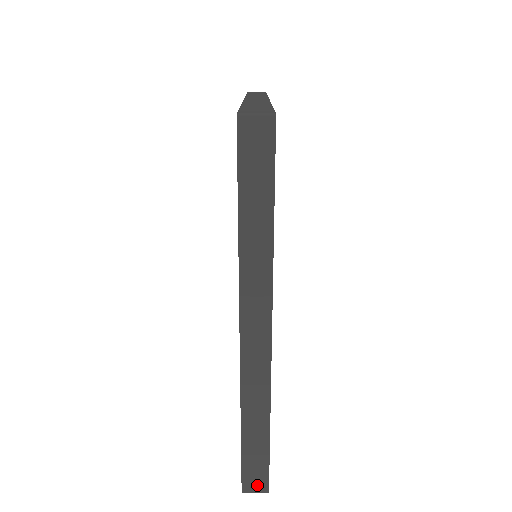
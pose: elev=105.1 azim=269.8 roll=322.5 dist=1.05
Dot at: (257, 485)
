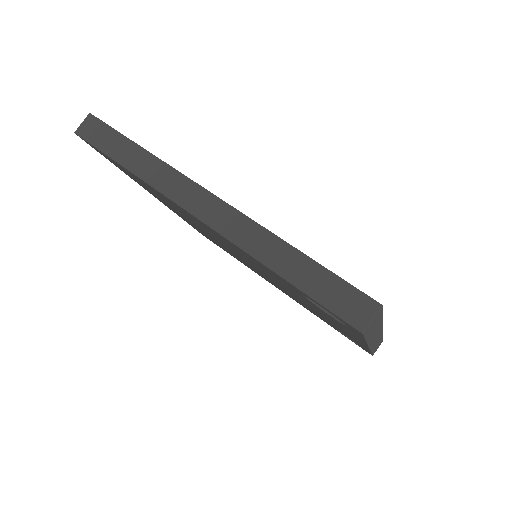
Dot at: (360, 309)
